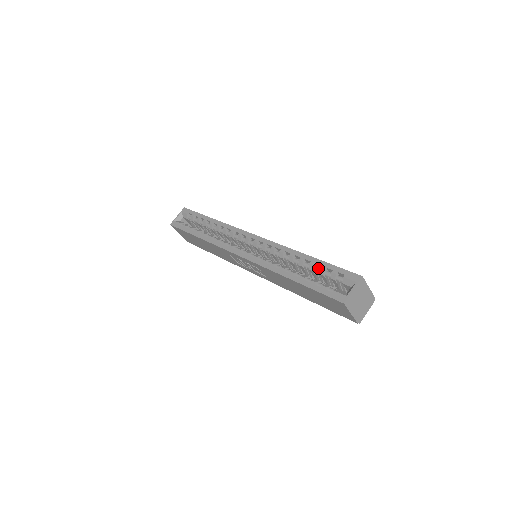
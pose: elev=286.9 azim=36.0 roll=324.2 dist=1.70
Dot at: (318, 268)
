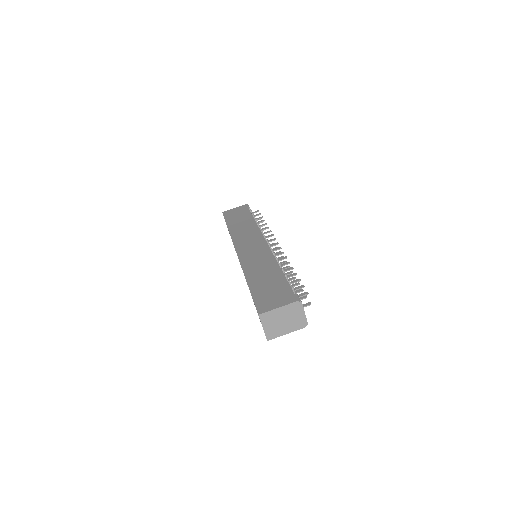
Dot at: occluded
